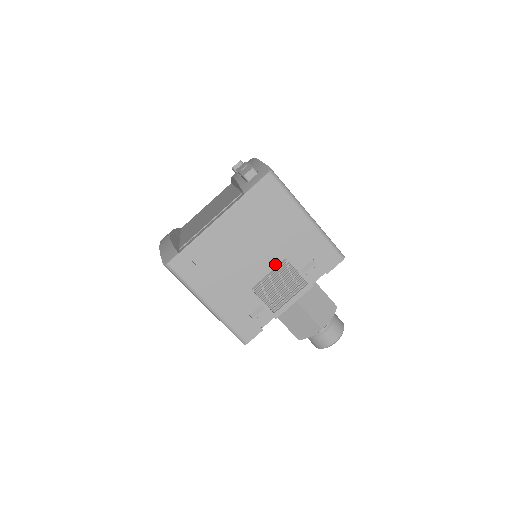
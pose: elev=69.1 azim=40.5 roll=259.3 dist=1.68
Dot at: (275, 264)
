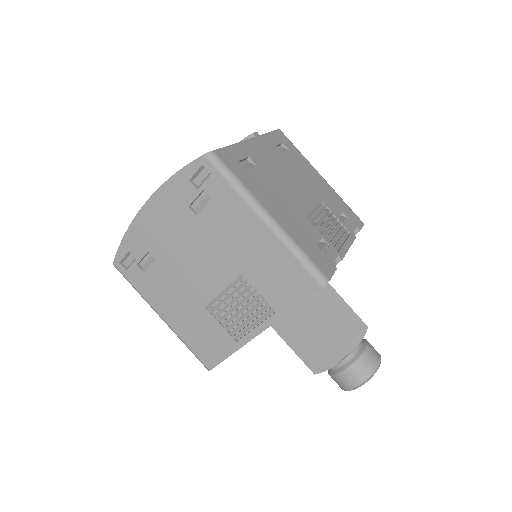
Dot at: (316, 202)
